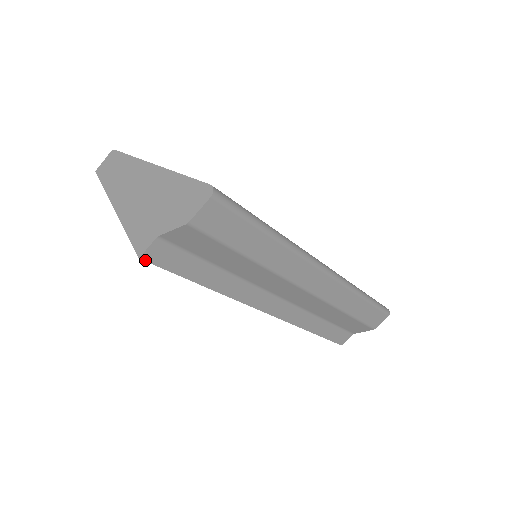
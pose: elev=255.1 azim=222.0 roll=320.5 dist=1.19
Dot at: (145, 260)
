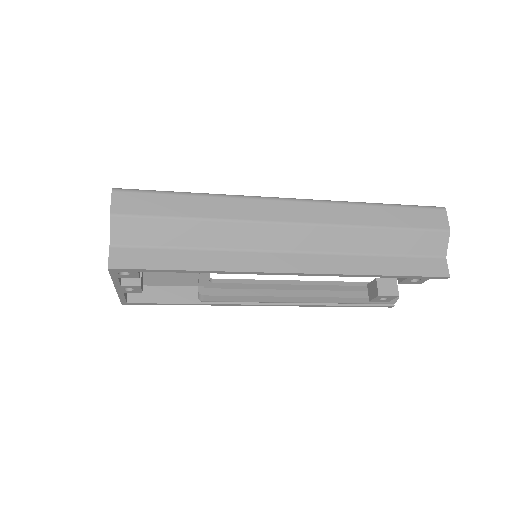
Dot at: (114, 268)
